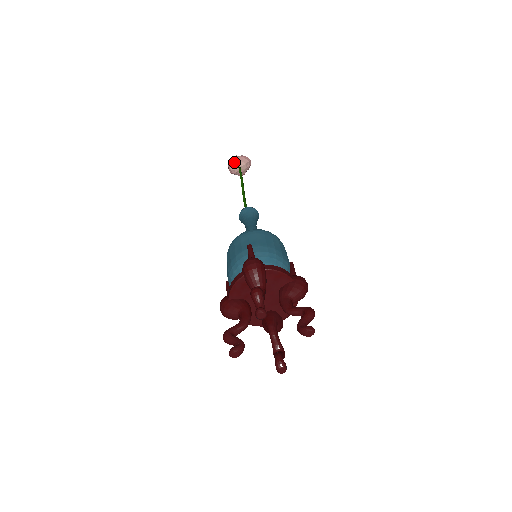
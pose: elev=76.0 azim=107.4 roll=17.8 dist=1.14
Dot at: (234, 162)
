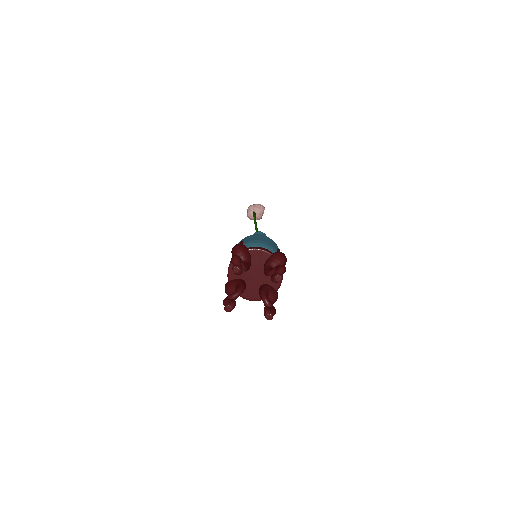
Dot at: (250, 210)
